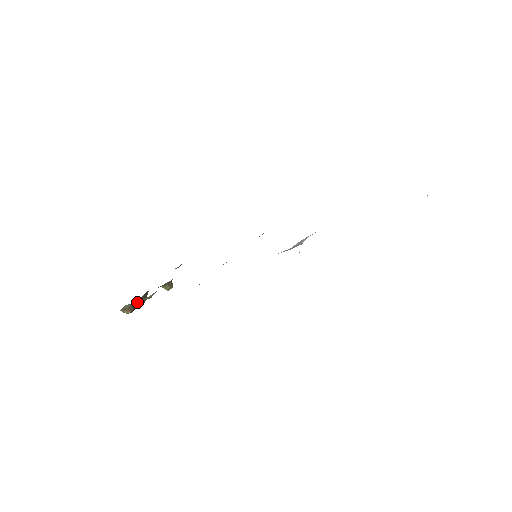
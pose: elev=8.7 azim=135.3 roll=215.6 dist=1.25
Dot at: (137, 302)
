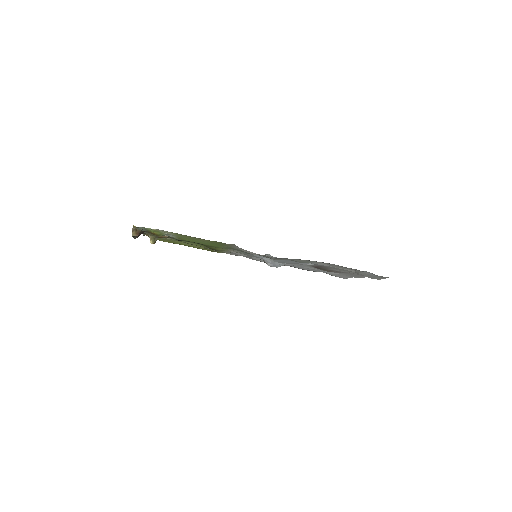
Dot at: (141, 232)
